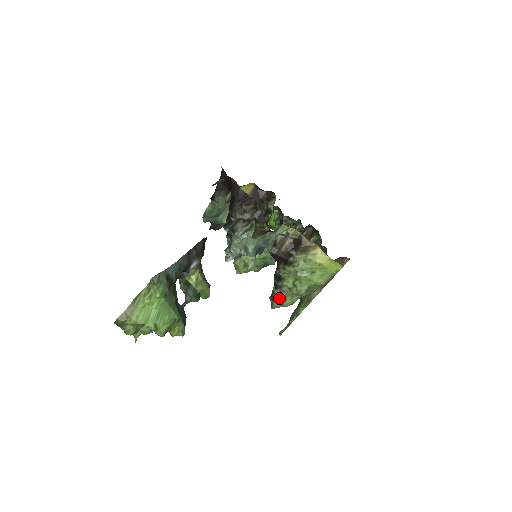
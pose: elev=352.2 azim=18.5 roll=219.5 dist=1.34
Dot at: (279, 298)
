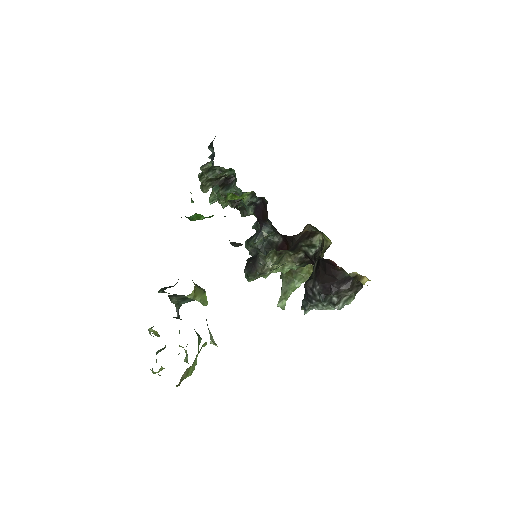
Dot at: occluded
